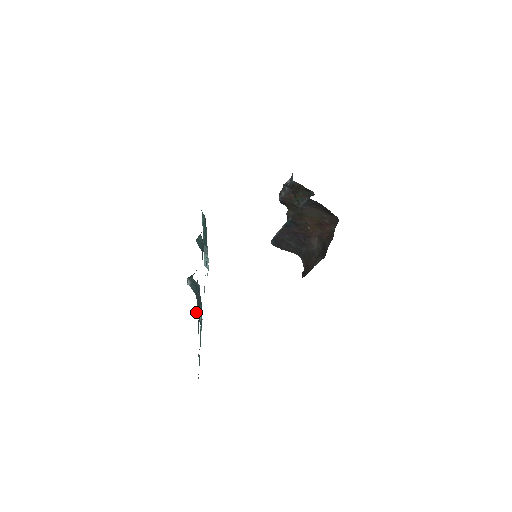
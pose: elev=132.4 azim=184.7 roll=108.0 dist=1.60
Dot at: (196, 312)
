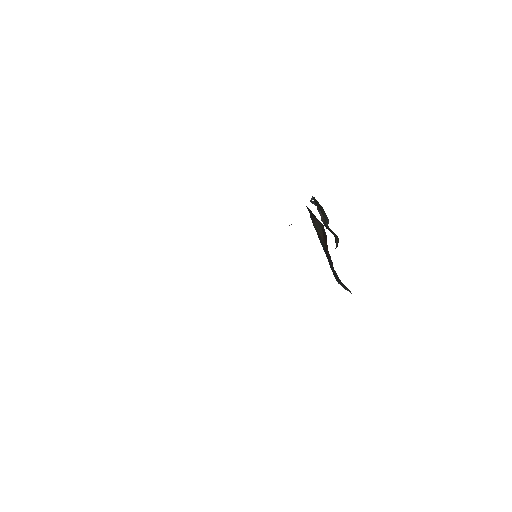
Dot at: occluded
